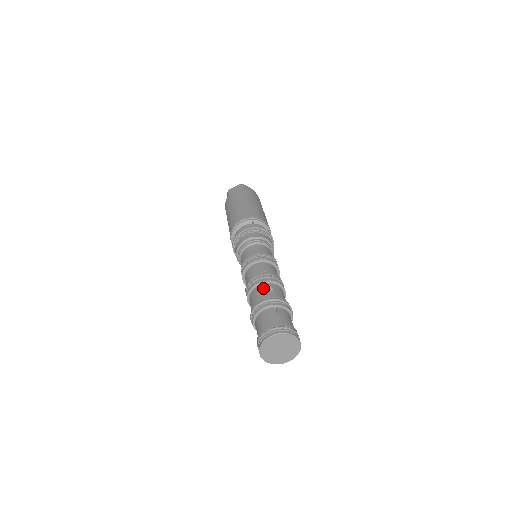
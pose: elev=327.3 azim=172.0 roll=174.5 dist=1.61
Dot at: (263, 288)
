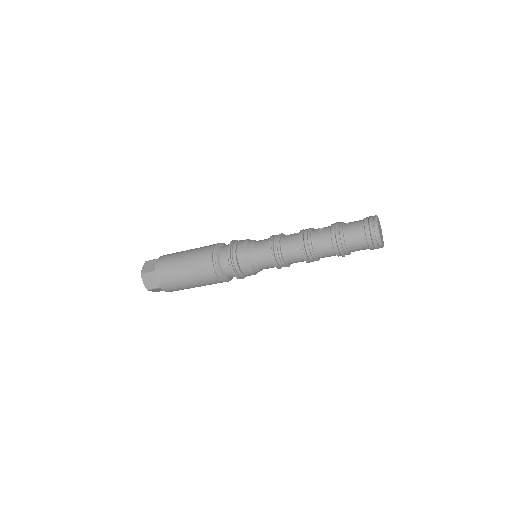
Dot at: (318, 231)
